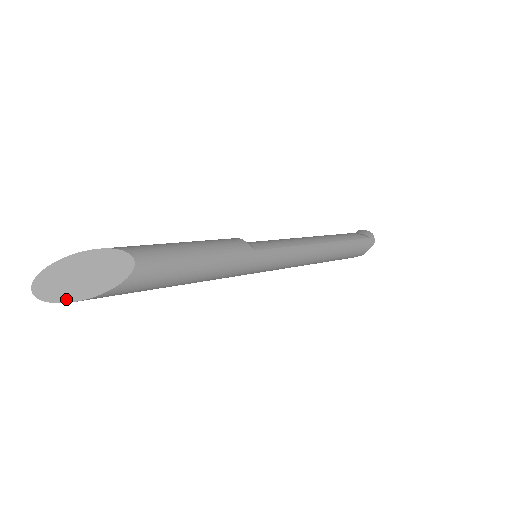
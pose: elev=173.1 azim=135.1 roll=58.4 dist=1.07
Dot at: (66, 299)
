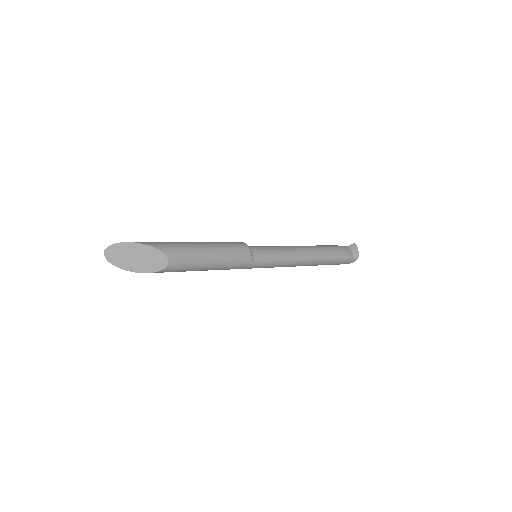
Dot at: (121, 266)
